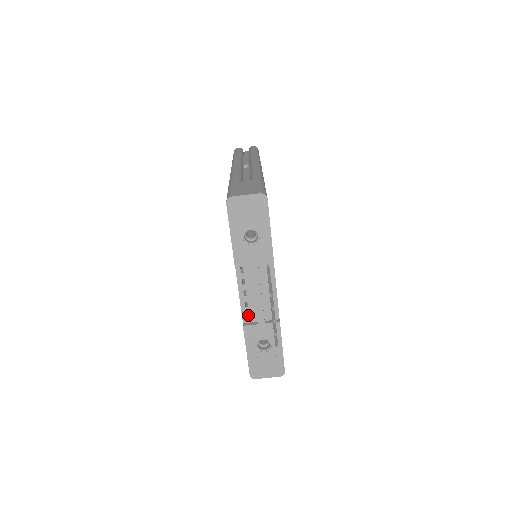
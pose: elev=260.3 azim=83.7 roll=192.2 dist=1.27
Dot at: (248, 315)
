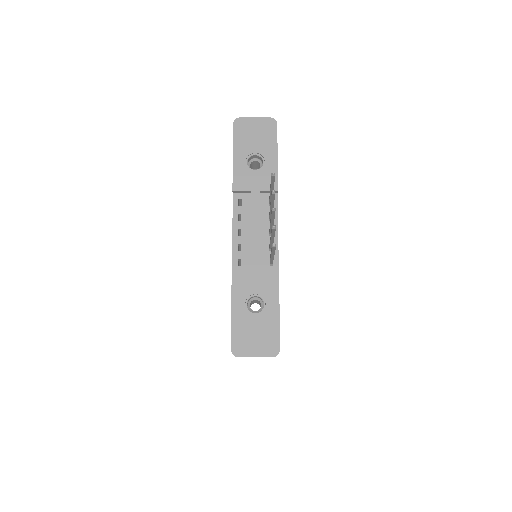
Dot at: (240, 267)
